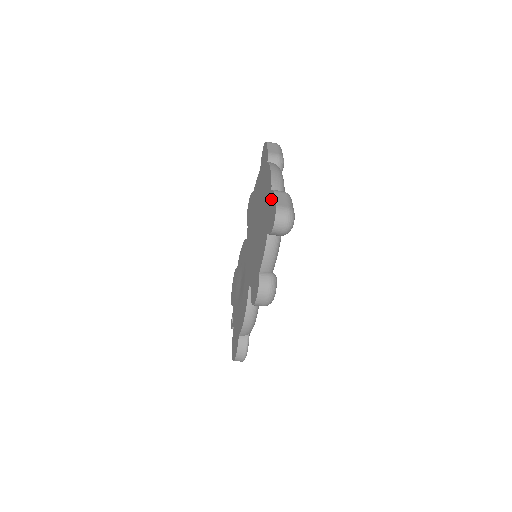
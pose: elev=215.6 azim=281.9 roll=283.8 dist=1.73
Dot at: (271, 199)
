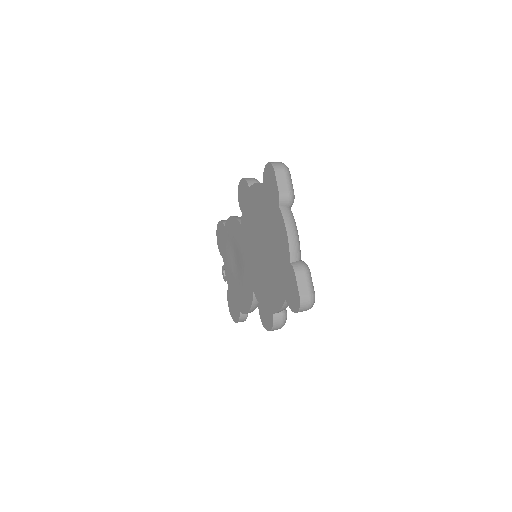
Dot at: (290, 274)
